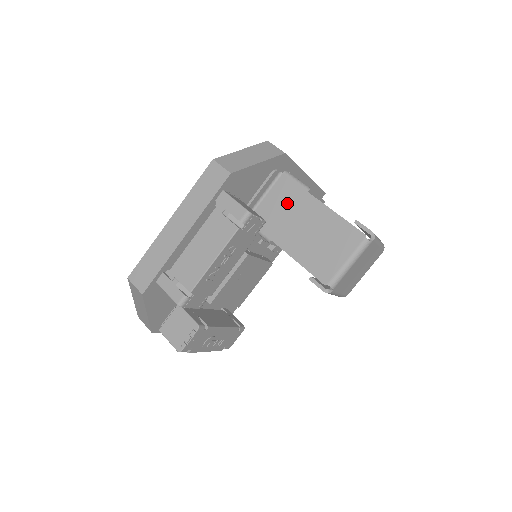
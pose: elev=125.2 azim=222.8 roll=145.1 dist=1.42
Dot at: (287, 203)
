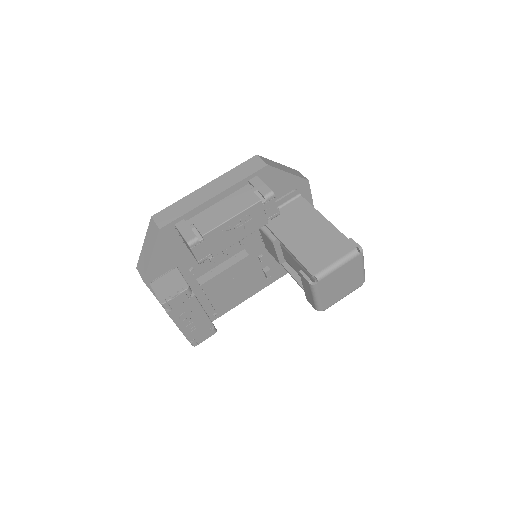
Dot at: (298, 215)
